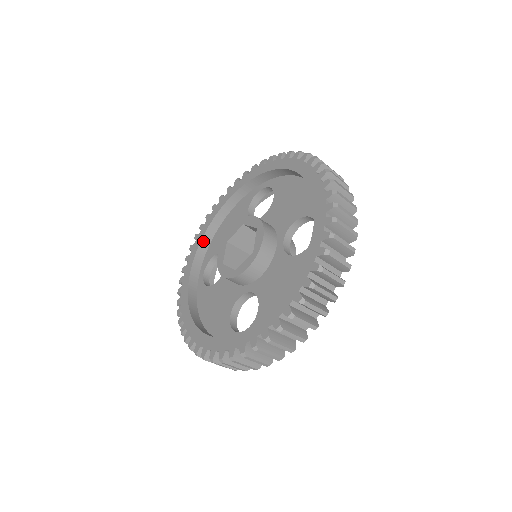
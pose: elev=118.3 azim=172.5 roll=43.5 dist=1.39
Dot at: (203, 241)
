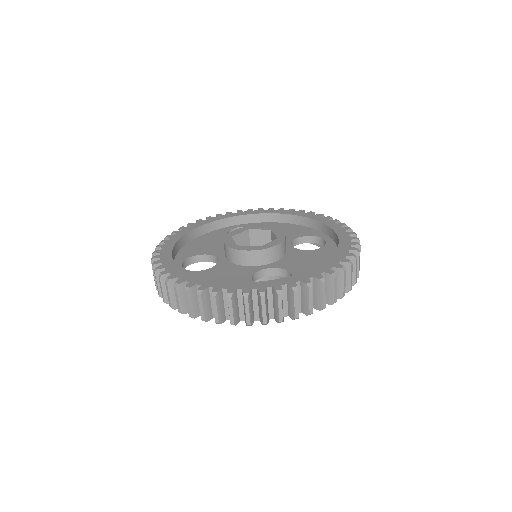
Dot at: (177, 244)
